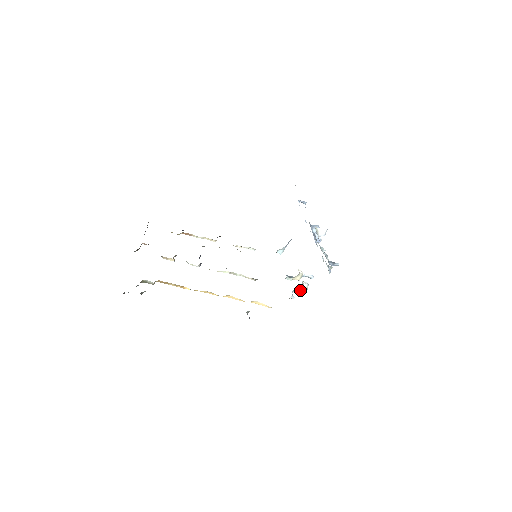
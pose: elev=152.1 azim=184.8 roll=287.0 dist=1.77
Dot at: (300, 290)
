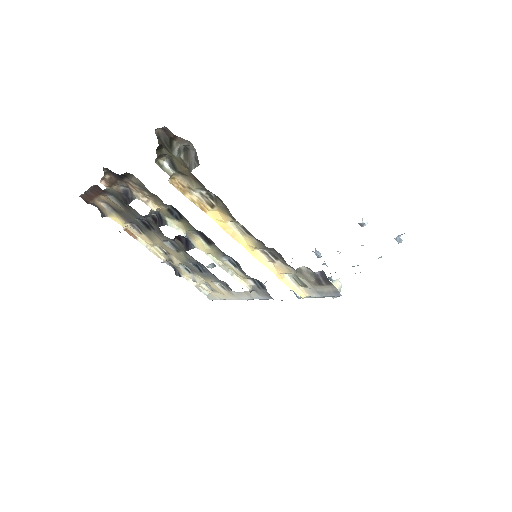
Dot at: occluded
